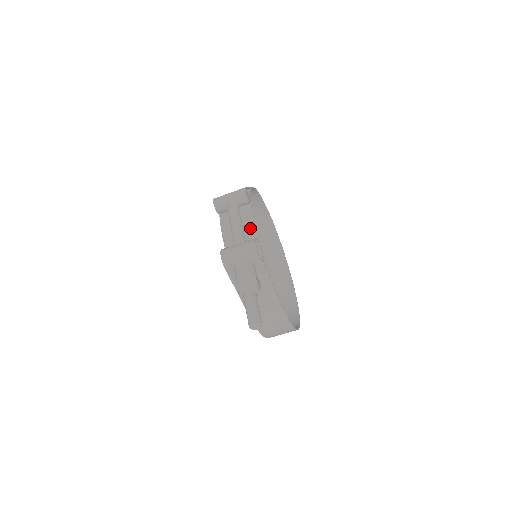
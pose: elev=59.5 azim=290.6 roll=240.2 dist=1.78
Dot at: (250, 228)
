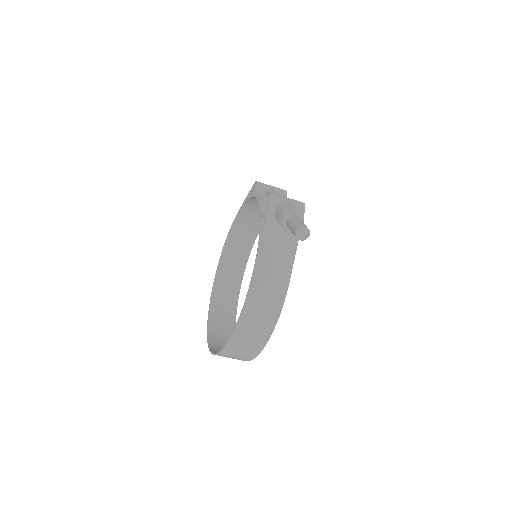
Dot at: occluded
